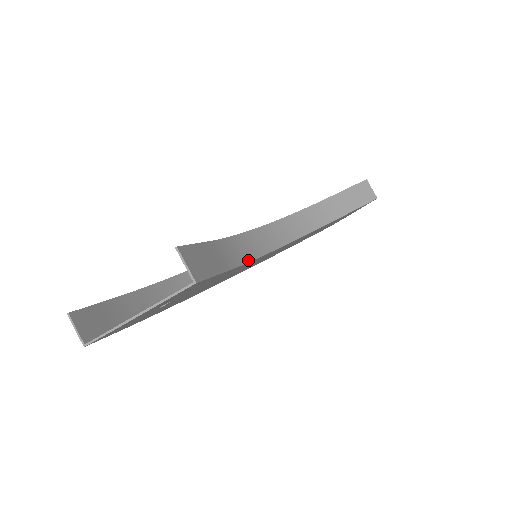
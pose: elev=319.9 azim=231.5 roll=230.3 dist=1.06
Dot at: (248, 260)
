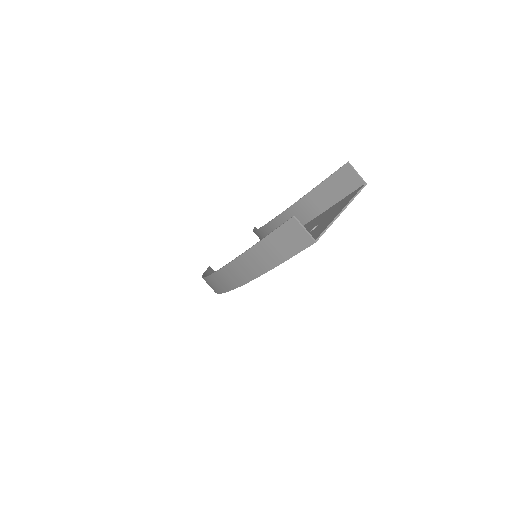
Dot at: occluded
